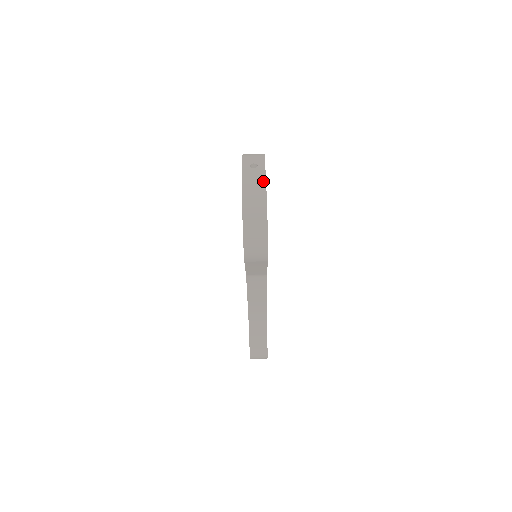
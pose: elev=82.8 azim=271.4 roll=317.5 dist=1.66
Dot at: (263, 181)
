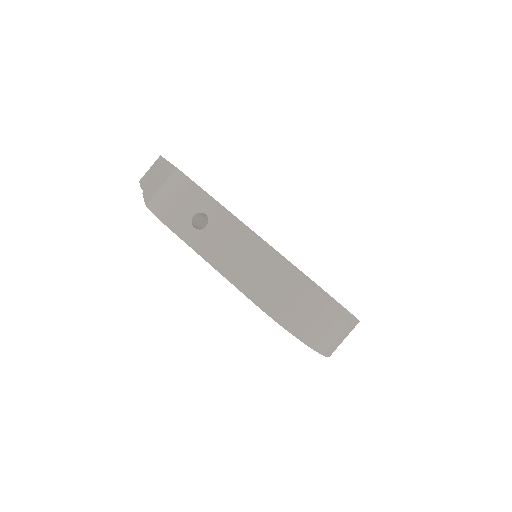
Dot at: (253, 240)
